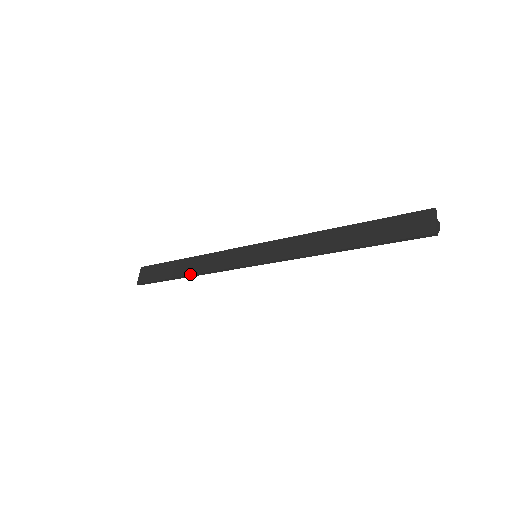
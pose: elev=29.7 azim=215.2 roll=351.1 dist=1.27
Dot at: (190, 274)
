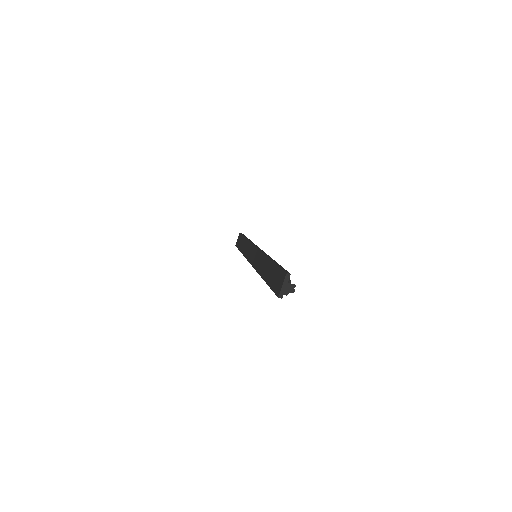
Dot at: (242, 253)
